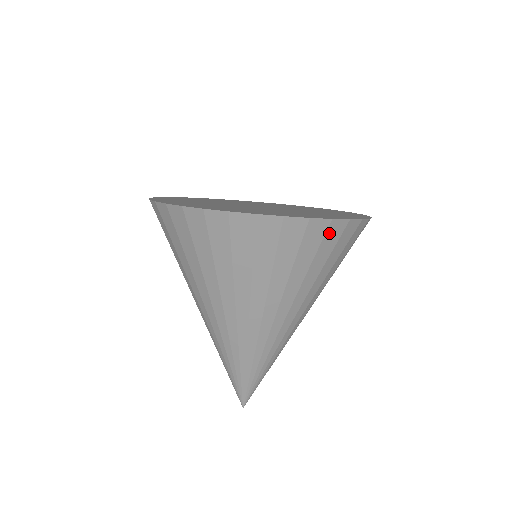
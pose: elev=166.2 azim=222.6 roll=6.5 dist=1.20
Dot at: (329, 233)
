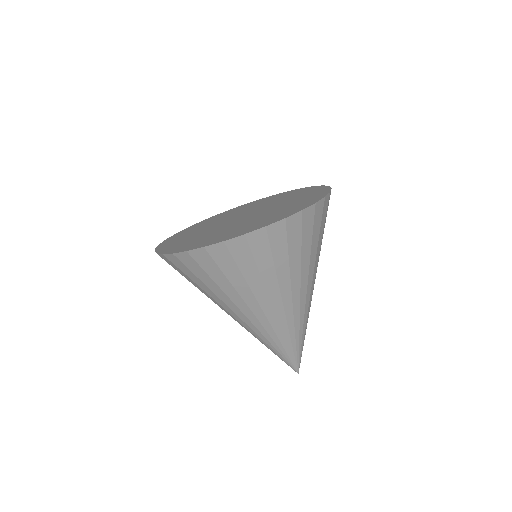
Dot at: (304, 221)
